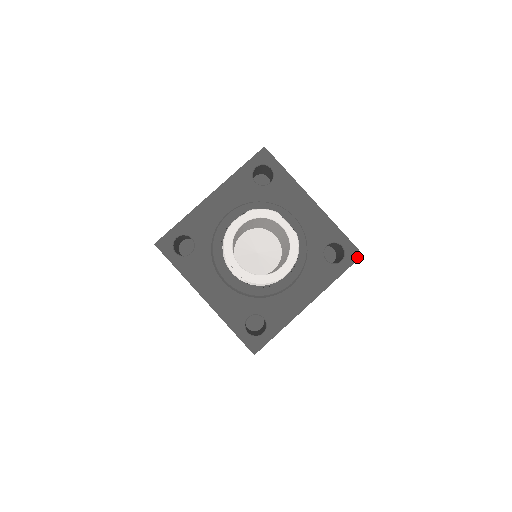
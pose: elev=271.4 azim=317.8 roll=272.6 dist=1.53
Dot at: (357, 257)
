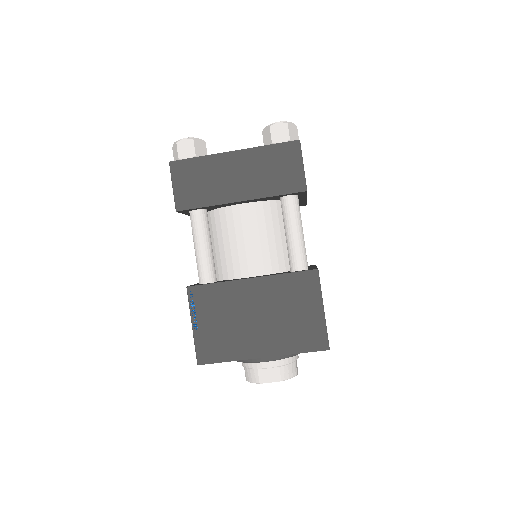
Dot at: (327, 349)
